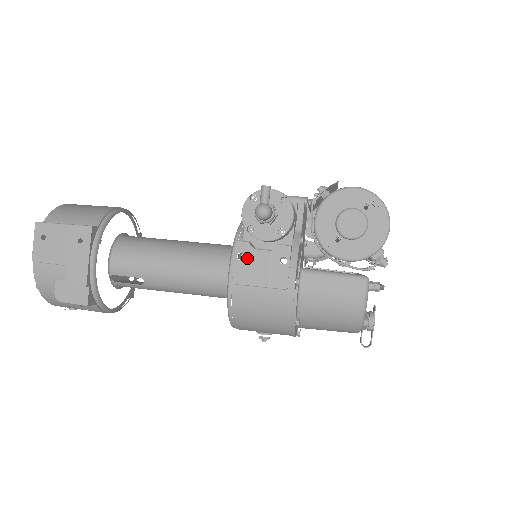
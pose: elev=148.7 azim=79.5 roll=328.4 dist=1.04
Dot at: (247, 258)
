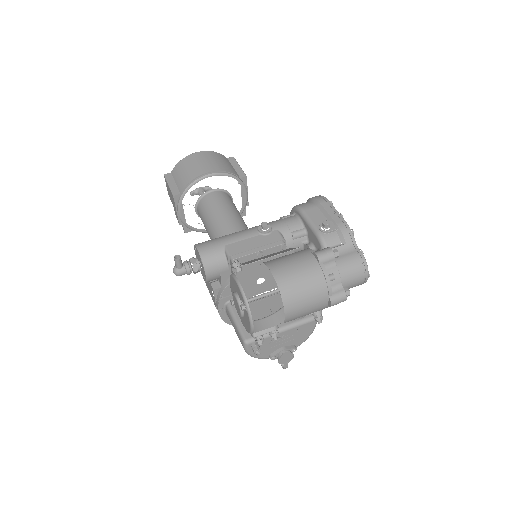
Dot at: occluded
